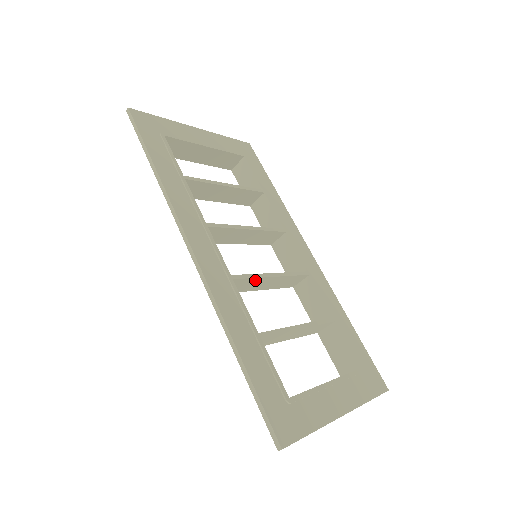
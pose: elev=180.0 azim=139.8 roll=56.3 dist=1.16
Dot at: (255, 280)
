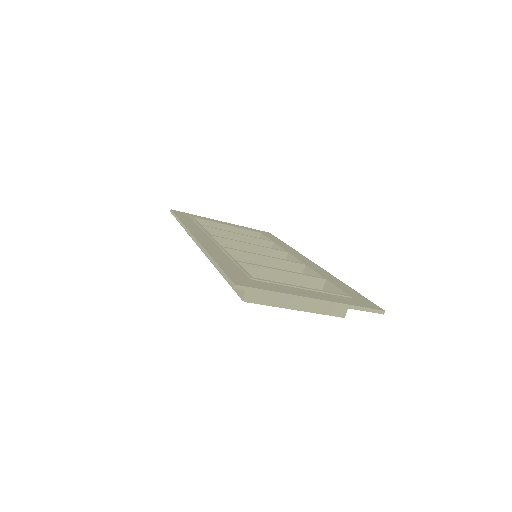
Dot at: (247, 256)
